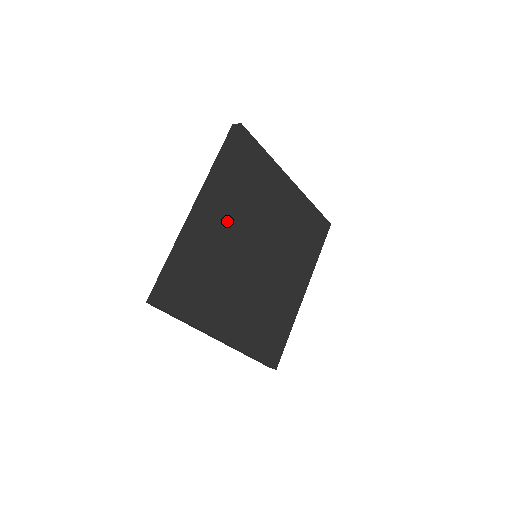
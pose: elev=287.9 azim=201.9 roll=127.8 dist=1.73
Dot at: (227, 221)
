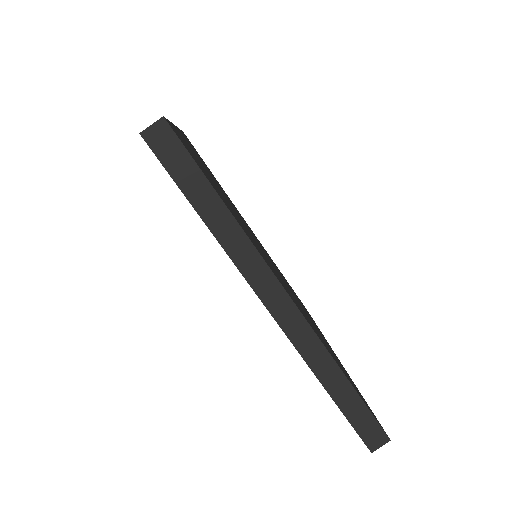
Dot at: occluded
